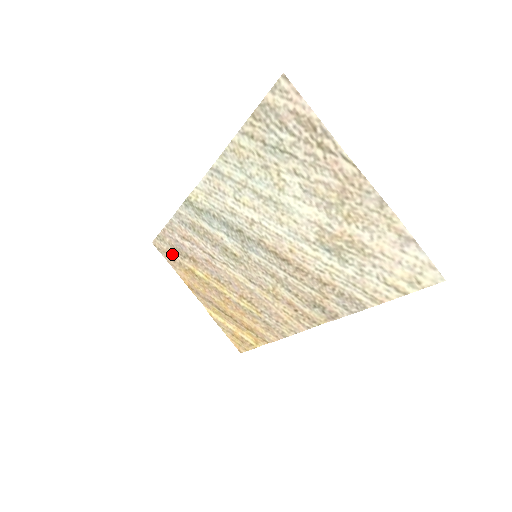
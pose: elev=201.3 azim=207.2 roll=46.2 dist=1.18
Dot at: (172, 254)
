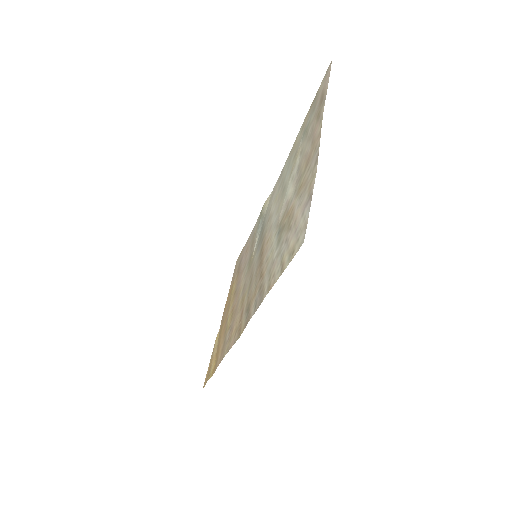
Dot at: (236, 270)
